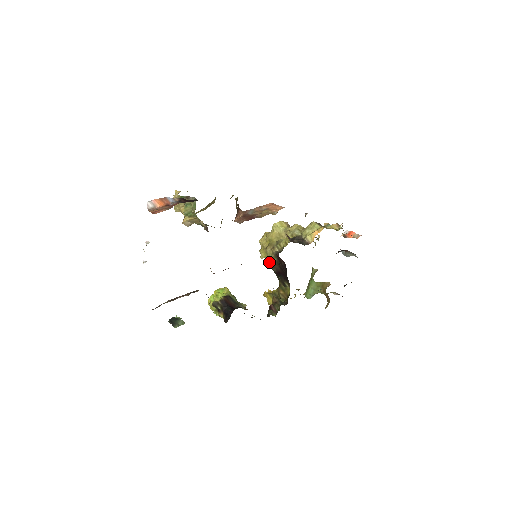
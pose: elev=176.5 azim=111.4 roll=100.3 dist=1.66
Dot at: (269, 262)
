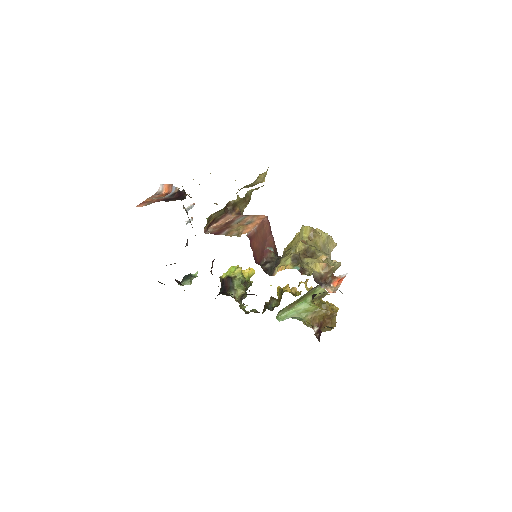
Dot at: occluded
